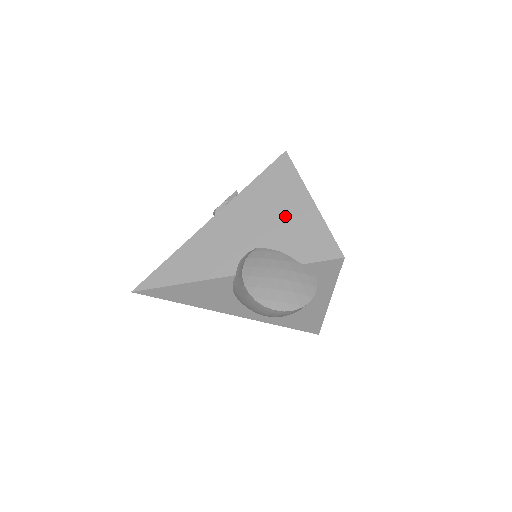
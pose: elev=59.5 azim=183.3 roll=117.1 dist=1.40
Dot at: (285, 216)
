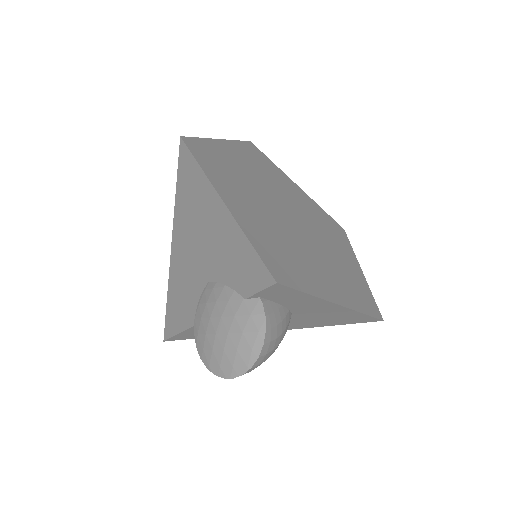
Dot at: (211, 234)
